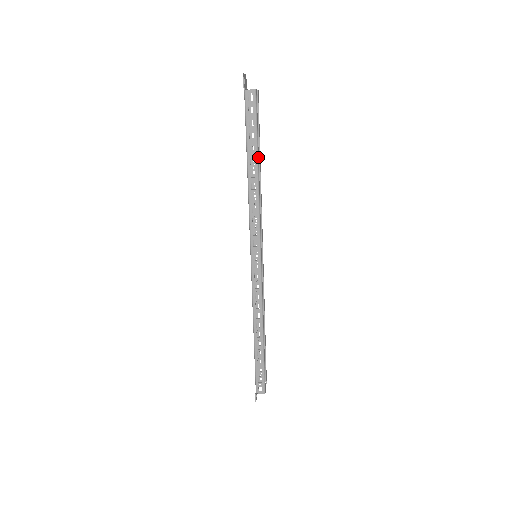
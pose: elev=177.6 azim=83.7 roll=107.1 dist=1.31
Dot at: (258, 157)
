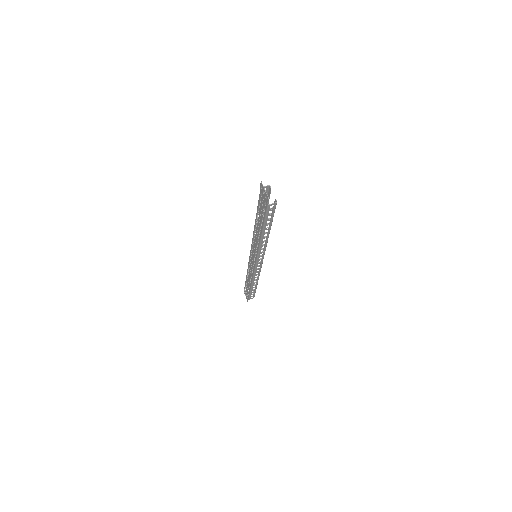
Dot at: (270, 227)
